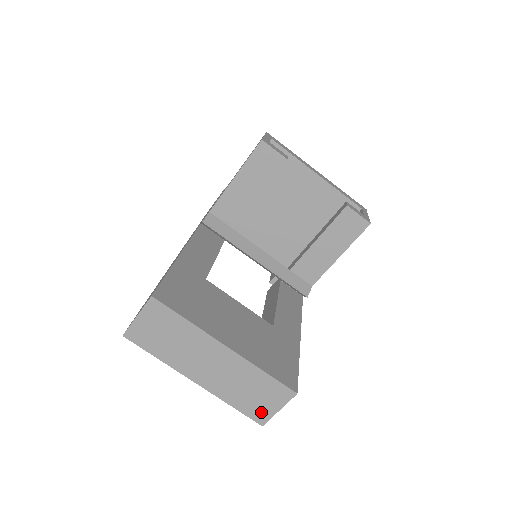
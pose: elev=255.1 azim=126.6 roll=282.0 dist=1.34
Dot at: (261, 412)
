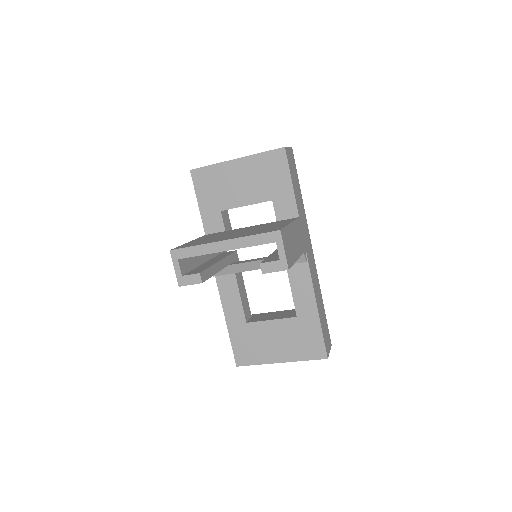
Dot at: occluded
